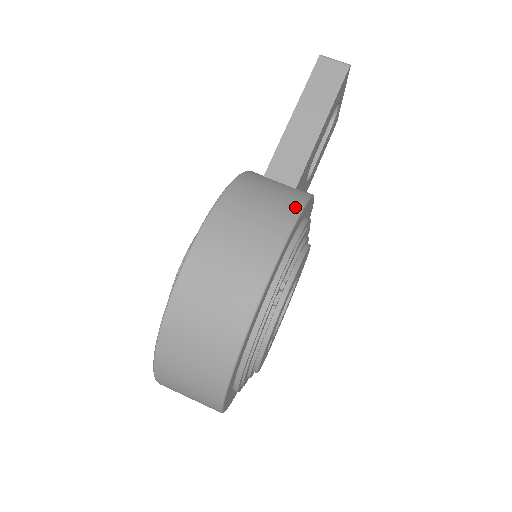
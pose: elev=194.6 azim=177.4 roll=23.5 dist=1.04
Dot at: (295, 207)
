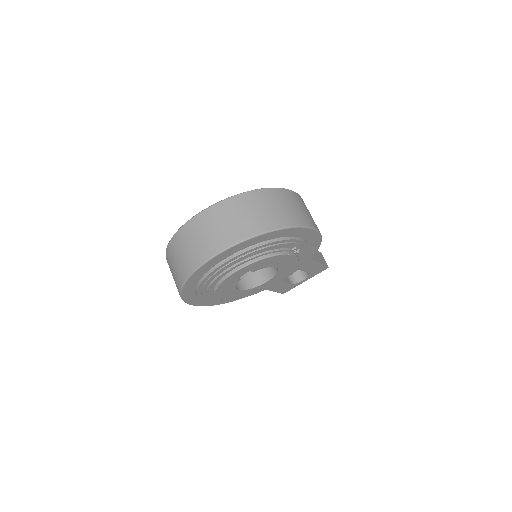
Dot at: occluded
